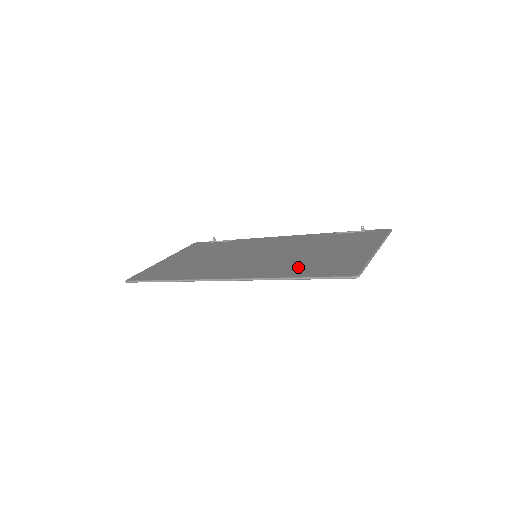
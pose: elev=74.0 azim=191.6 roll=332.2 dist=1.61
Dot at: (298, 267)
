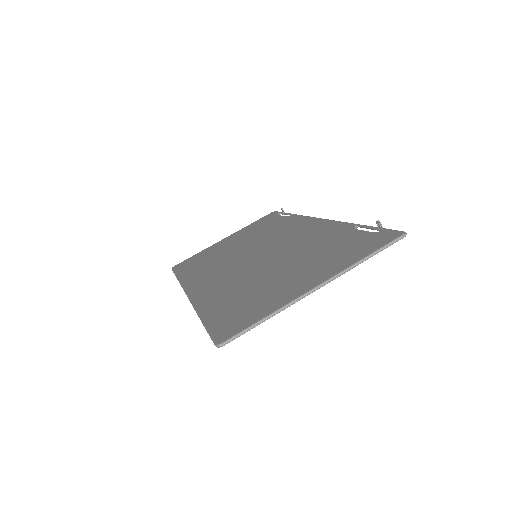
Dot at: (229, 298)
